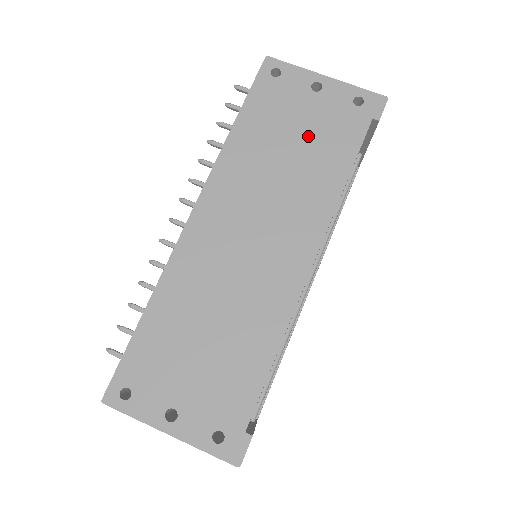
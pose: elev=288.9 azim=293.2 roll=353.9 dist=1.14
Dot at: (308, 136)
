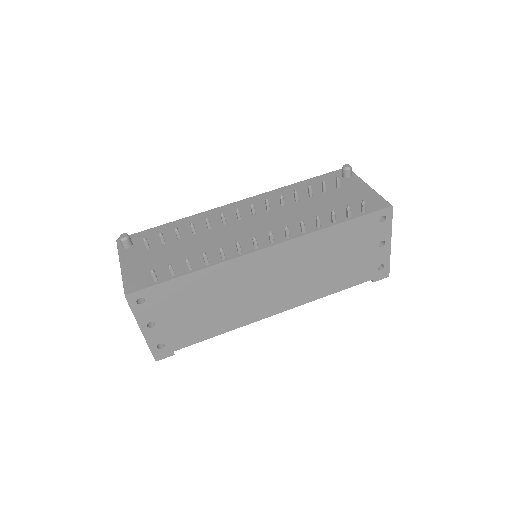
Dot at: (348, 262)
